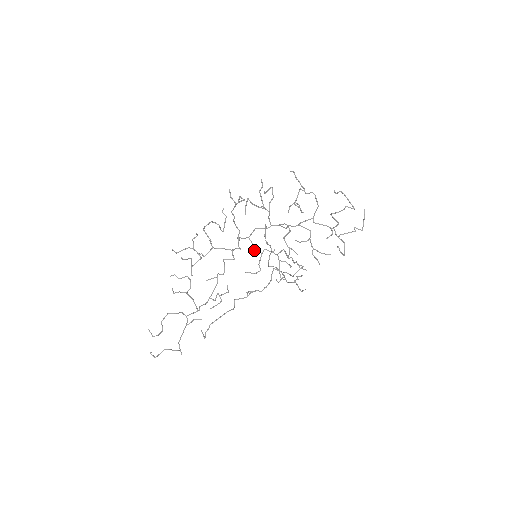
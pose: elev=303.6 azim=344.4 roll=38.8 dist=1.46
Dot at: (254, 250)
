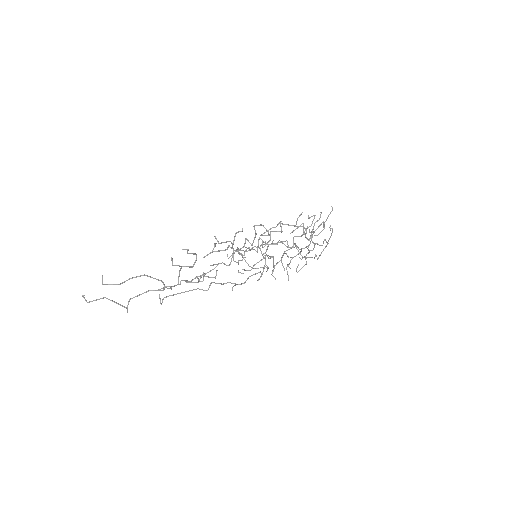
Dot at: (262, 254)
